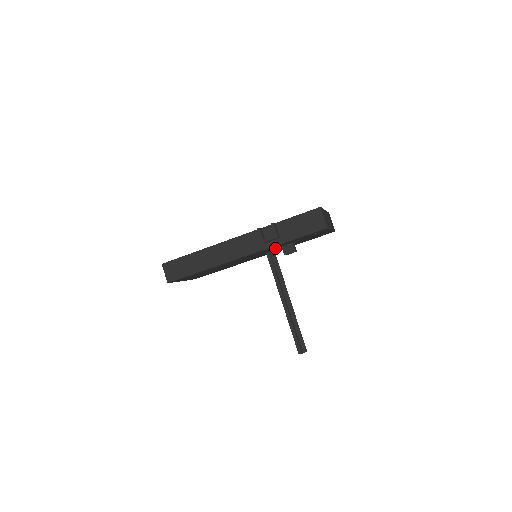
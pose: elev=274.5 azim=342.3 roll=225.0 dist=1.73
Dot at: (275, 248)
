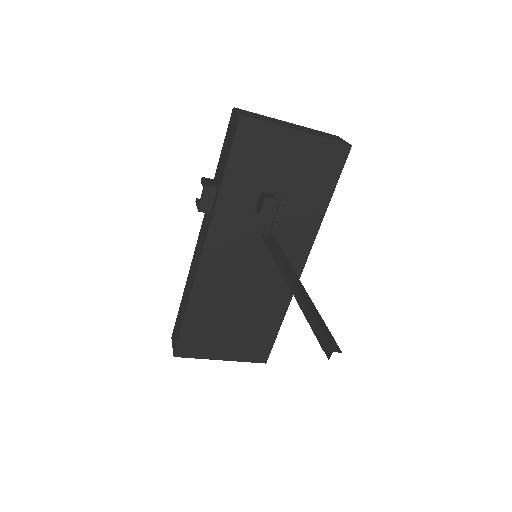
Dot at: (253, 220)
